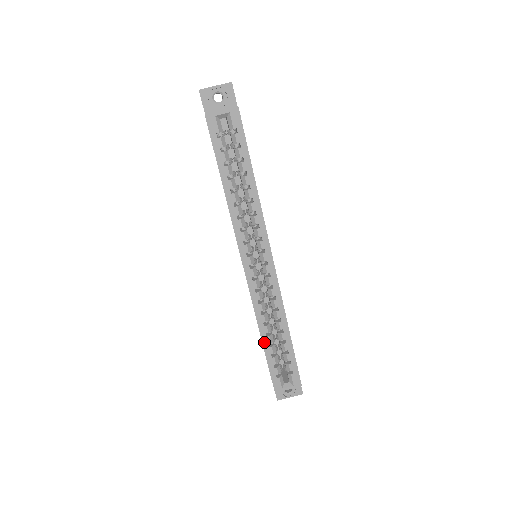
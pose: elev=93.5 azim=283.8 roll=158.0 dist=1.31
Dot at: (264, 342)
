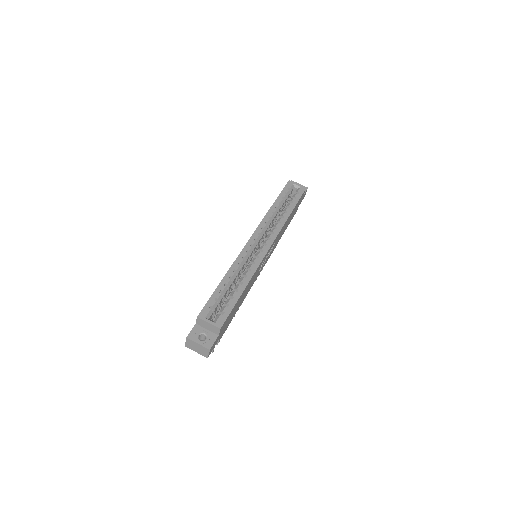
Dot at: (224, 280)
